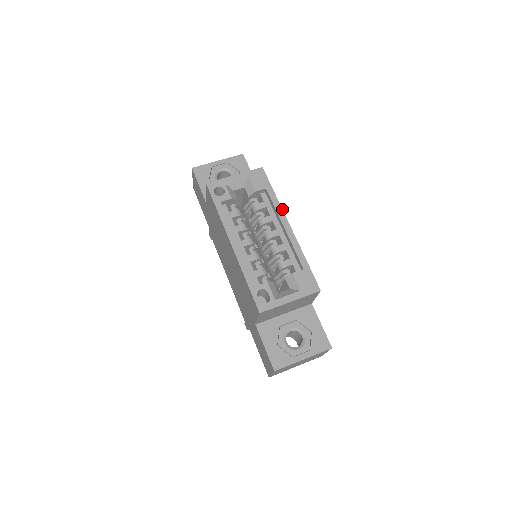
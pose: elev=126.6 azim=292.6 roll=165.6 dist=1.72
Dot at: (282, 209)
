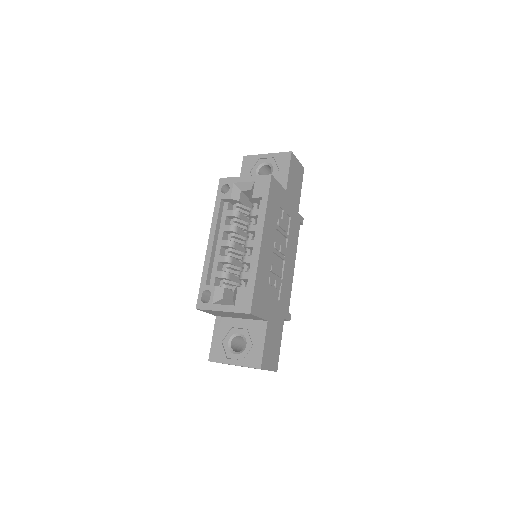
Dot at: (264, 223)
